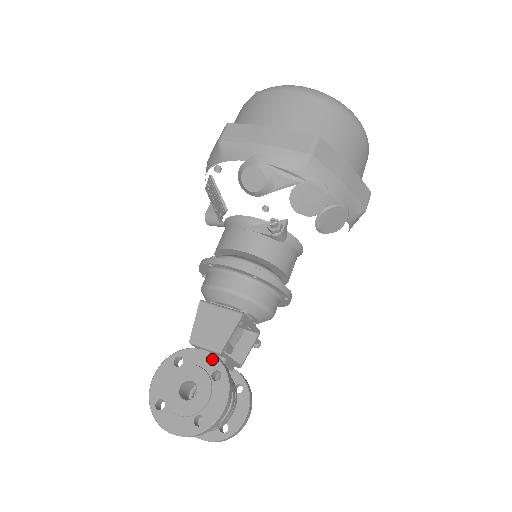
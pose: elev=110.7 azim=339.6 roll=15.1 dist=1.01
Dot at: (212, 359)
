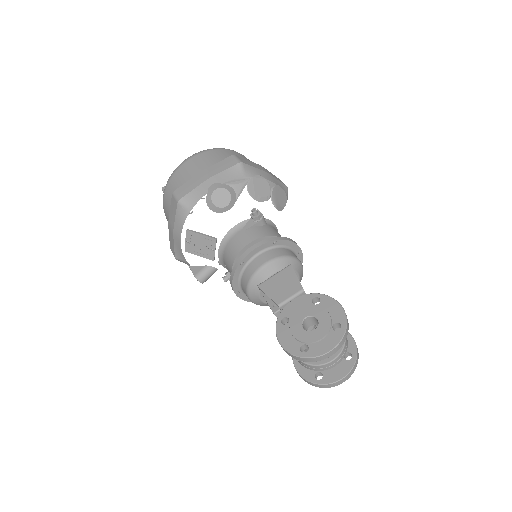
Dot at: (303, 298)
